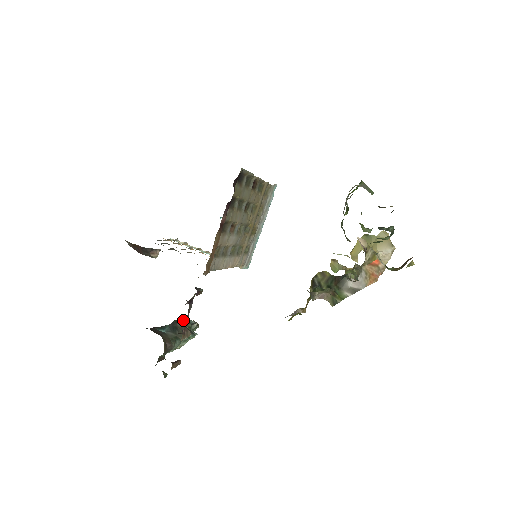
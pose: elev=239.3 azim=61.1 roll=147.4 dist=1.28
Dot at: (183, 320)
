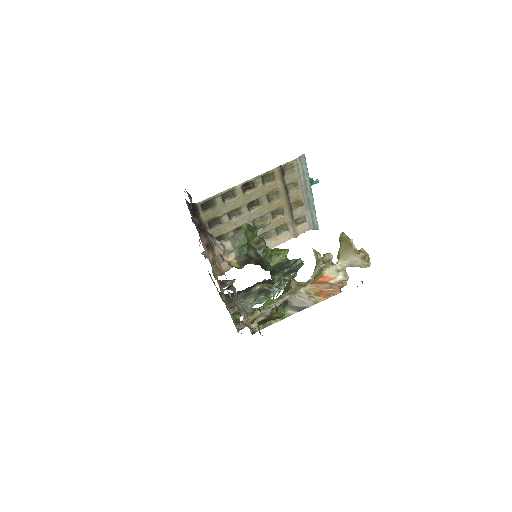
Dot at: (265, 281)
